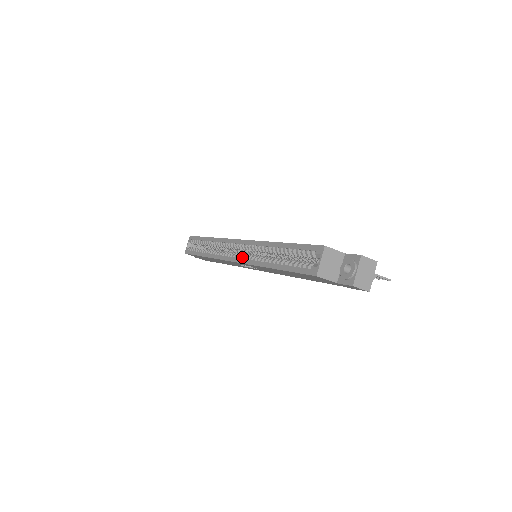
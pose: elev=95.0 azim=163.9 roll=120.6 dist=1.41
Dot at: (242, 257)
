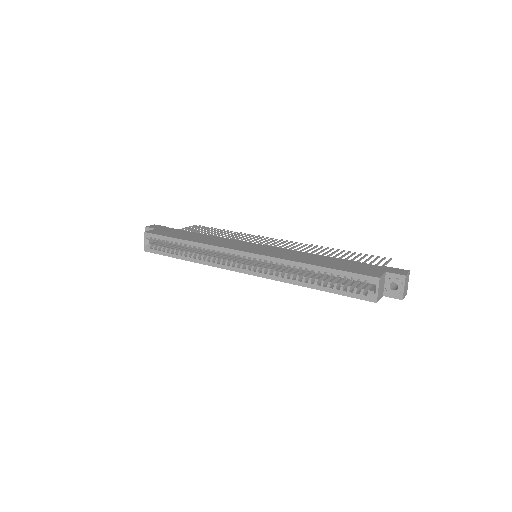
Dot at: (258, 271)
